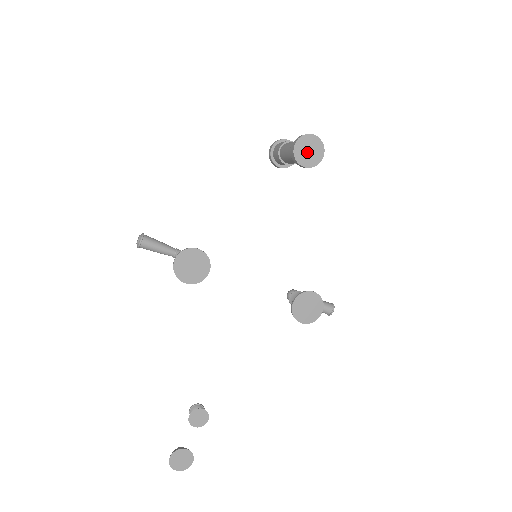
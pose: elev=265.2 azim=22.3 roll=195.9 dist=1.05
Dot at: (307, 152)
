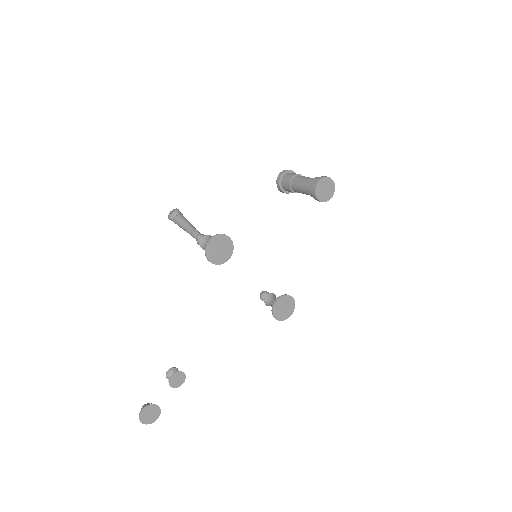
Dot at: (324, 190)
